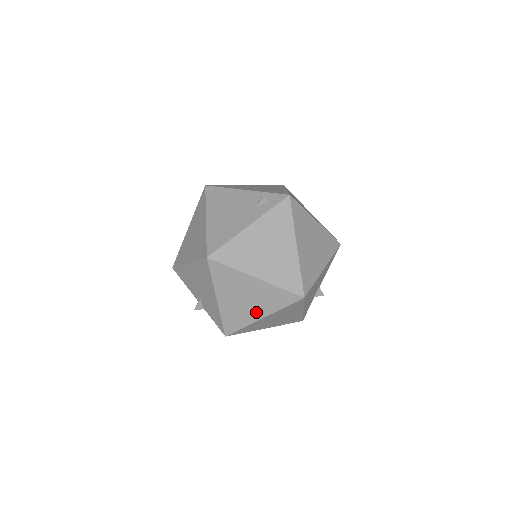
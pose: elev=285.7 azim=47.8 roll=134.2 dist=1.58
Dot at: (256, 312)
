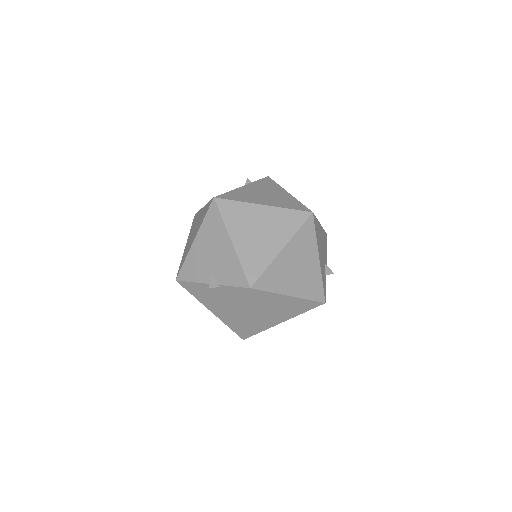
Dot at: (274, 244)
